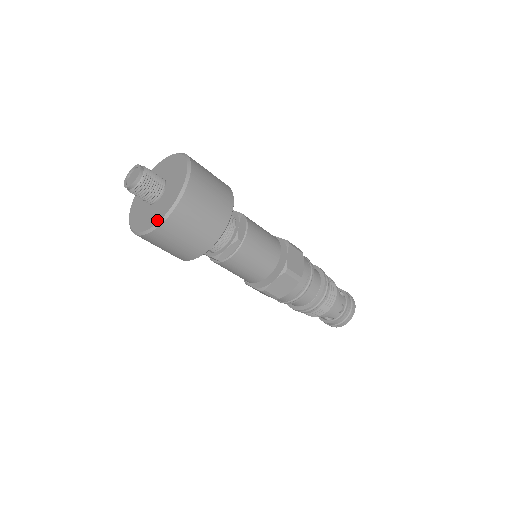
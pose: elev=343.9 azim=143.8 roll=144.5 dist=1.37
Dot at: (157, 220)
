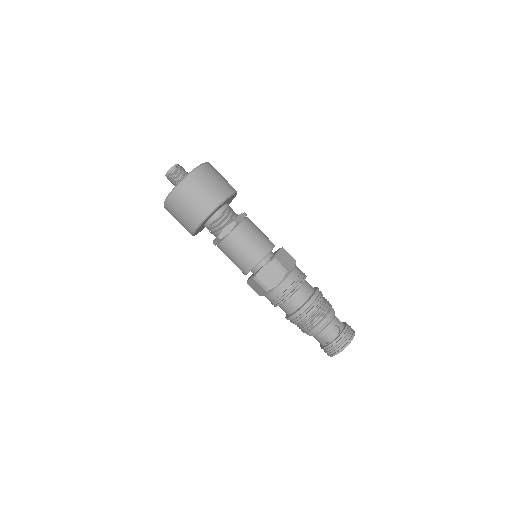
Dot at: (176, 186)
